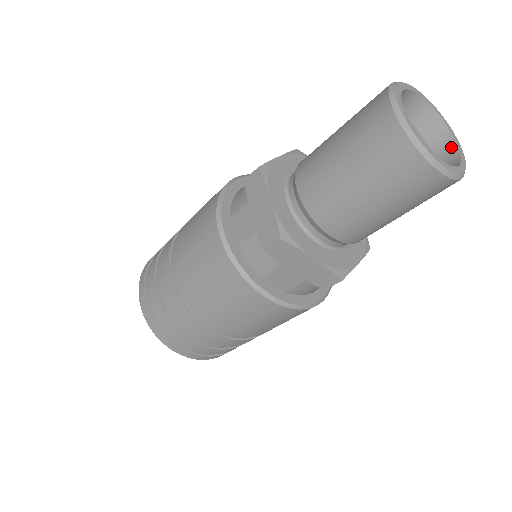
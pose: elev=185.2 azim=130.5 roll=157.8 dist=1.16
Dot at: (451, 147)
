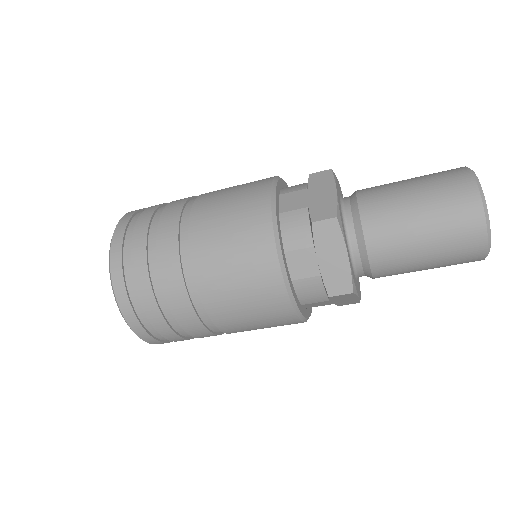
Dot at: occluded
